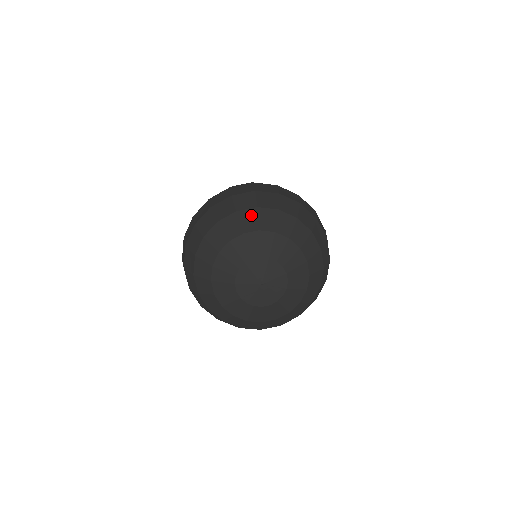
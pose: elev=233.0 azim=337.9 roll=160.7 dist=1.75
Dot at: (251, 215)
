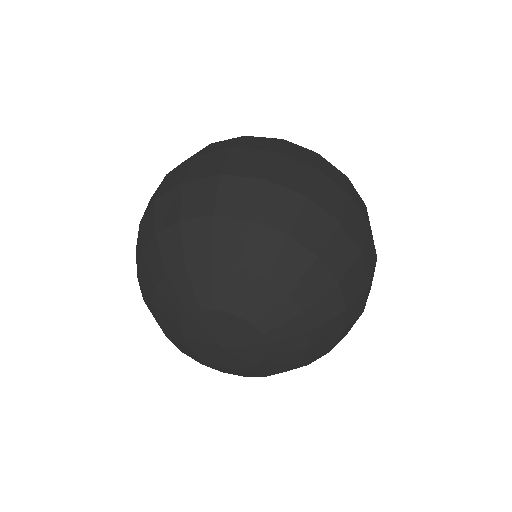
Dot at: (322, 284)
